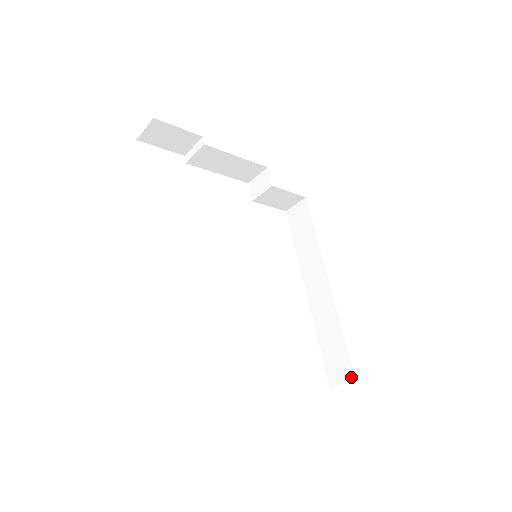
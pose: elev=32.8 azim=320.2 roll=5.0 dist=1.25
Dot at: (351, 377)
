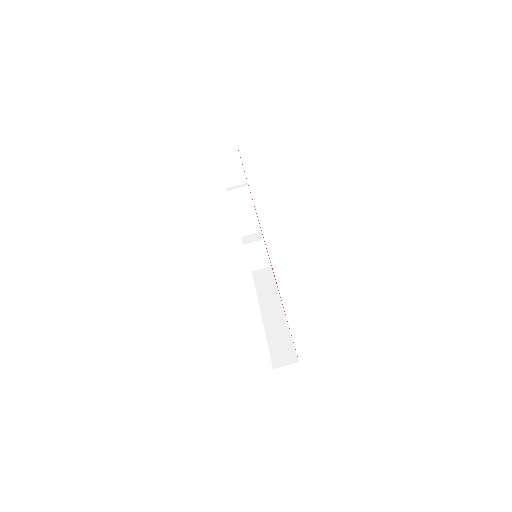
Dot at: (295, 360)
